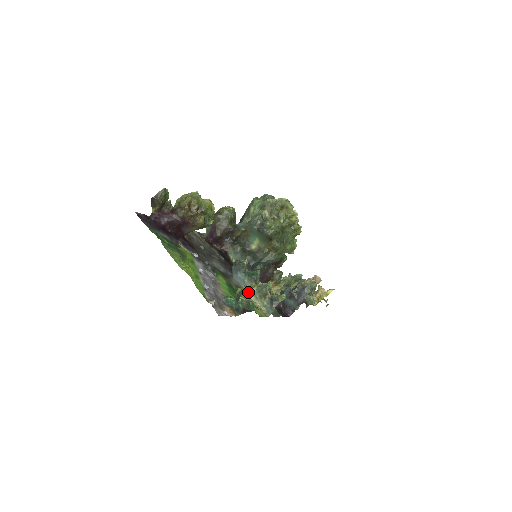
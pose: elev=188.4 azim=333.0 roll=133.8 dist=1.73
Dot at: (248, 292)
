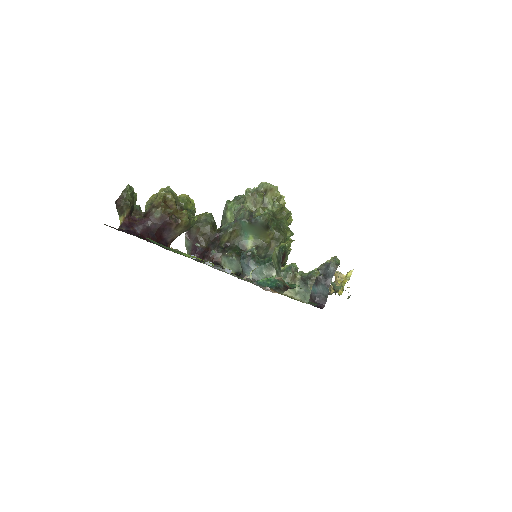
Dot at: occluded
